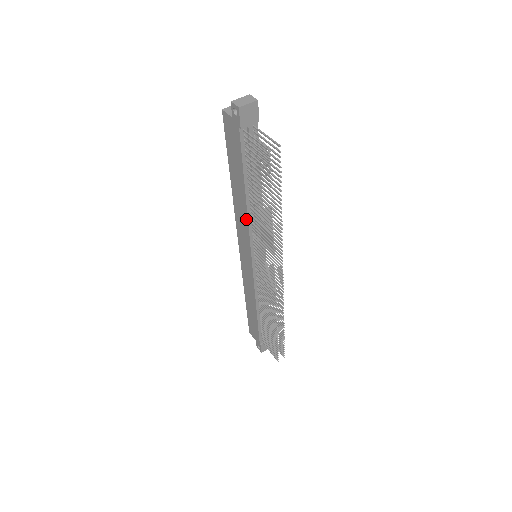
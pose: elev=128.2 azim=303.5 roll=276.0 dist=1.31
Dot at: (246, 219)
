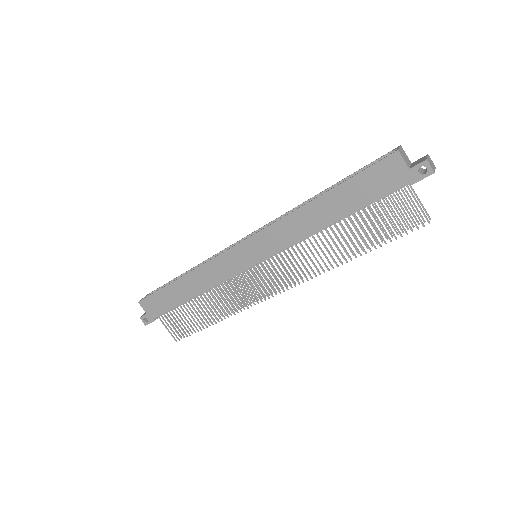
Dot at: (304, 235)
